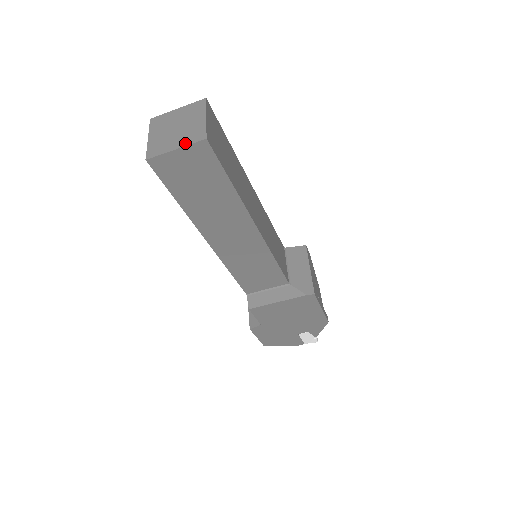
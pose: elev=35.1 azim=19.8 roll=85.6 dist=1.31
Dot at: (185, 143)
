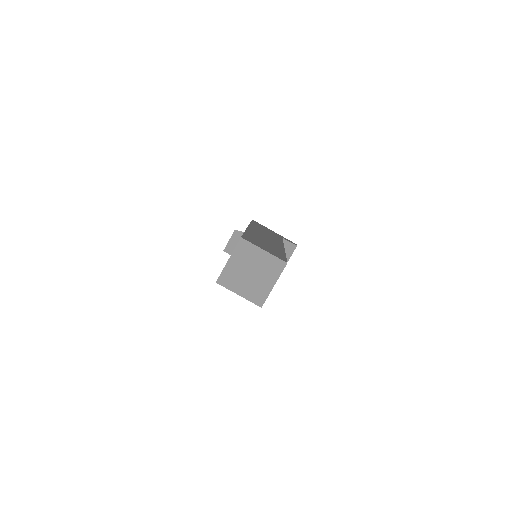
Dot at: (247, 296)
